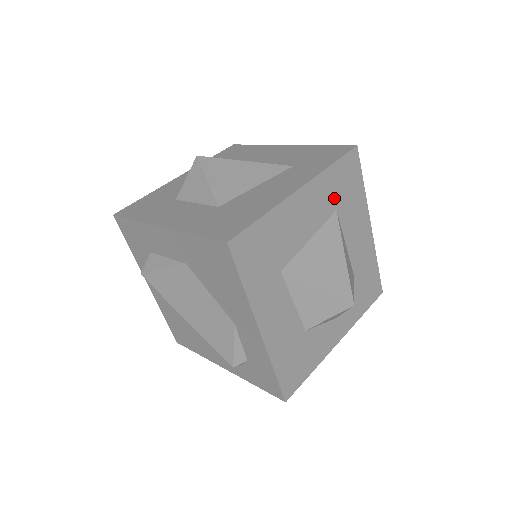
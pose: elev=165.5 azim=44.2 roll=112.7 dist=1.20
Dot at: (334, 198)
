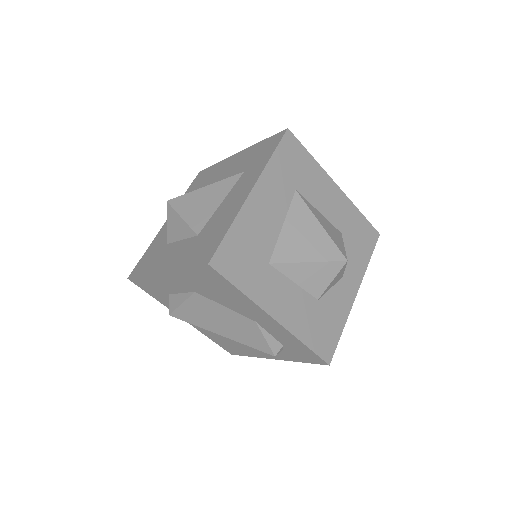
Dot at: (288, 181)
